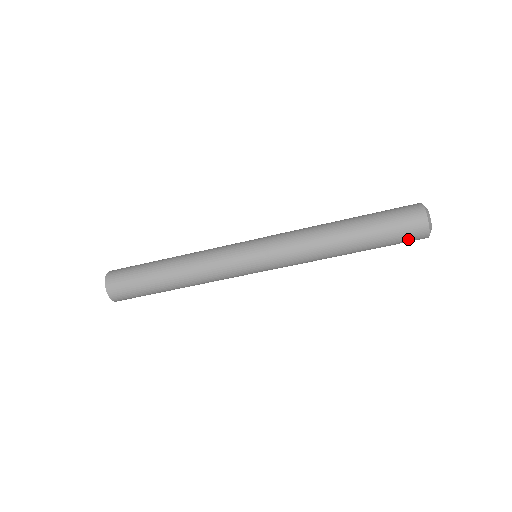
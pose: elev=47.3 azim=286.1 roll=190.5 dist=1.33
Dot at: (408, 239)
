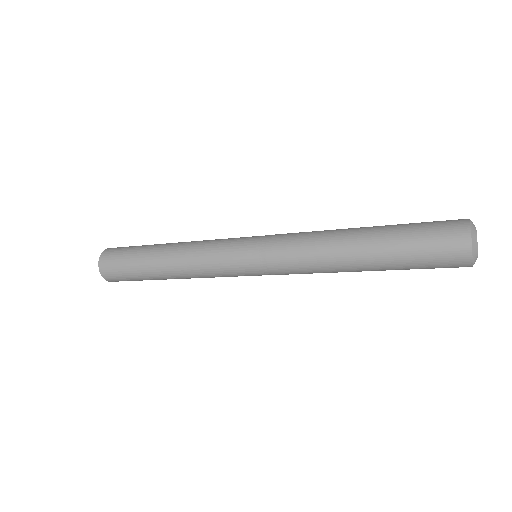
Dot at: occluded
